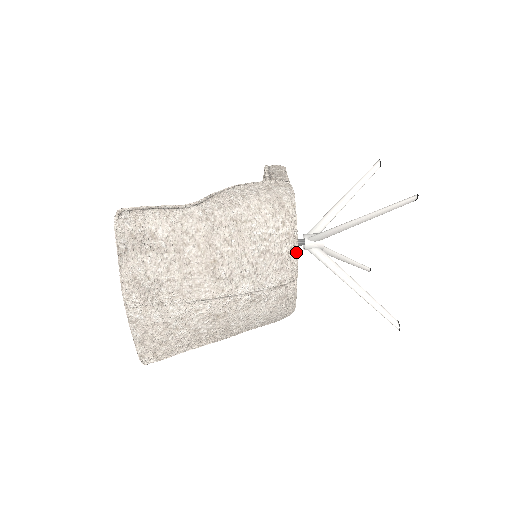
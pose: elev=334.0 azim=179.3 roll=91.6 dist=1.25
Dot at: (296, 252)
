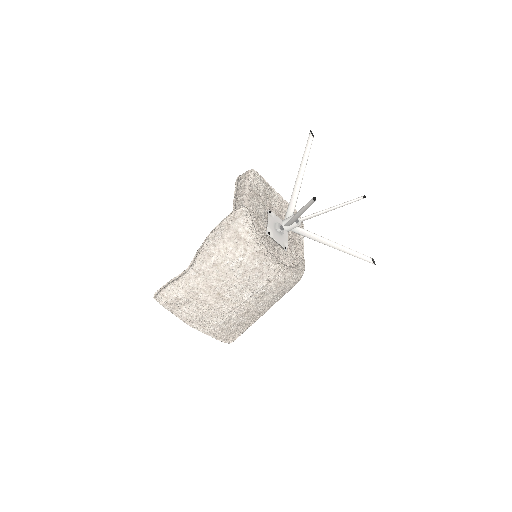
Dot at: (266, 259)
